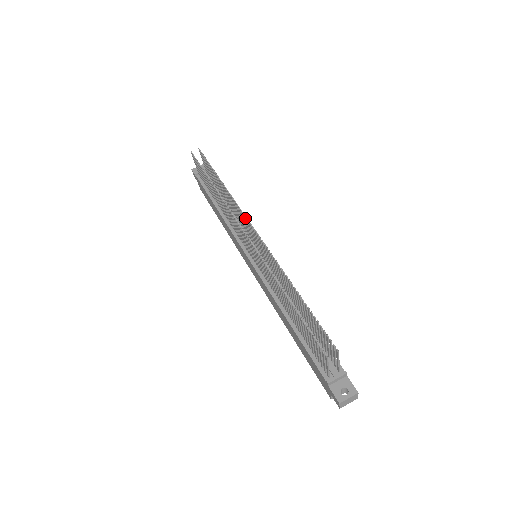
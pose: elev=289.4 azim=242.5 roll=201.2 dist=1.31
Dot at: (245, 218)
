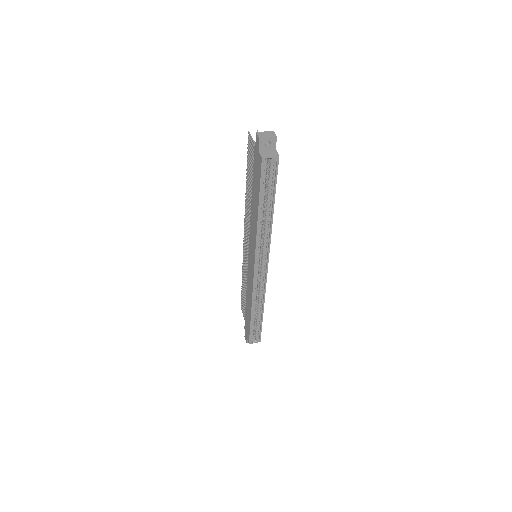
Dot at: occluded
